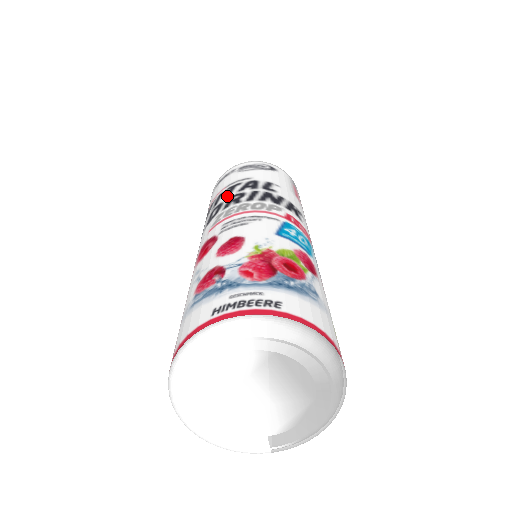
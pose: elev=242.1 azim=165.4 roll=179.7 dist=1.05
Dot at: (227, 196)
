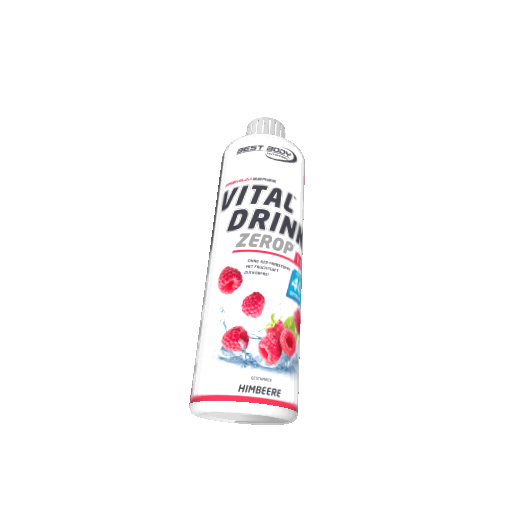
Dot at: (253, 204)
